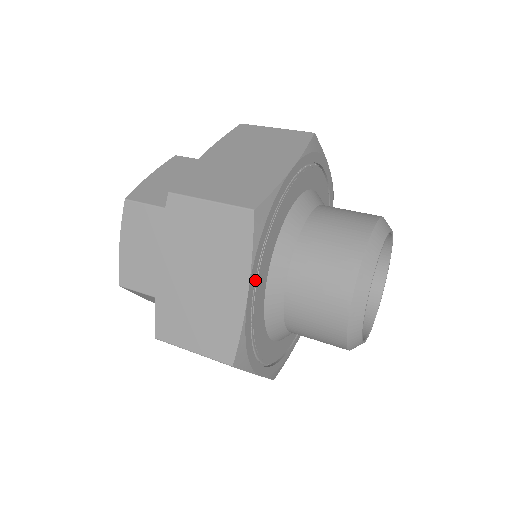
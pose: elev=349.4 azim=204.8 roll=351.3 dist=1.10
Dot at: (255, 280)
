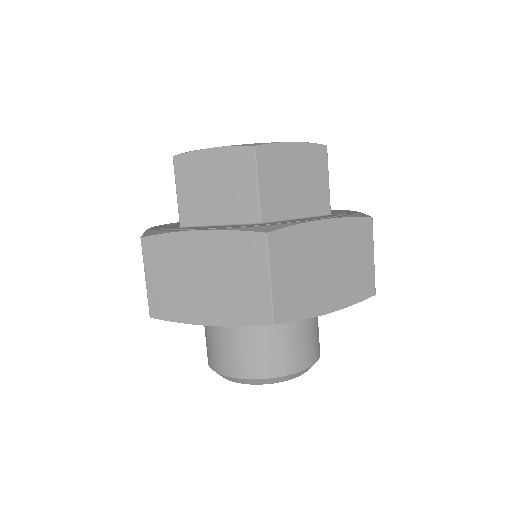
Dot at: occluded
